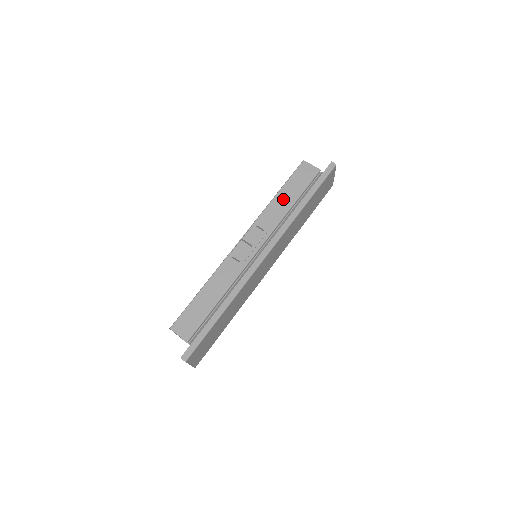
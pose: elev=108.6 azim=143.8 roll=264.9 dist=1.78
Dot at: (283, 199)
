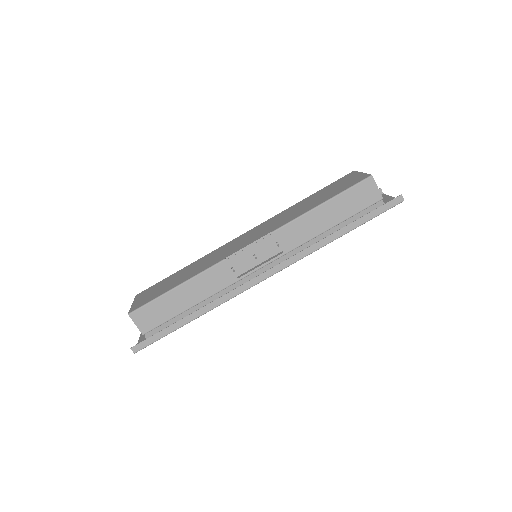
Dot at: (321, 218)
